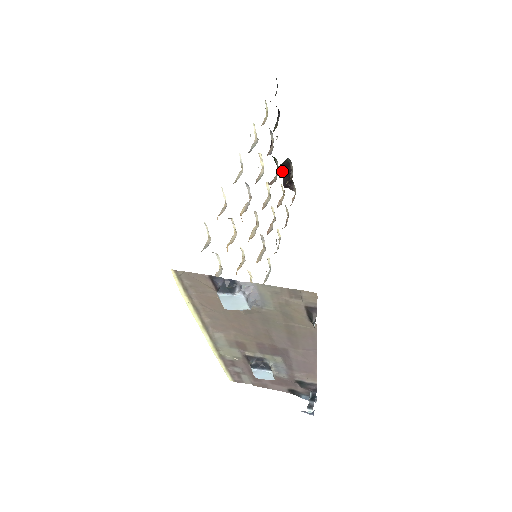
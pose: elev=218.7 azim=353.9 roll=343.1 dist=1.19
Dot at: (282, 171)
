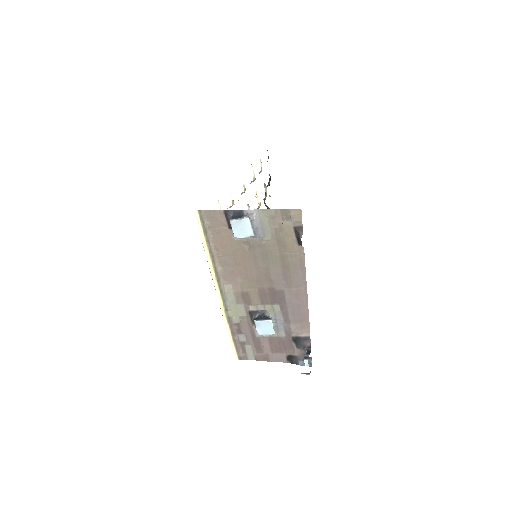
Dot at: occluded
